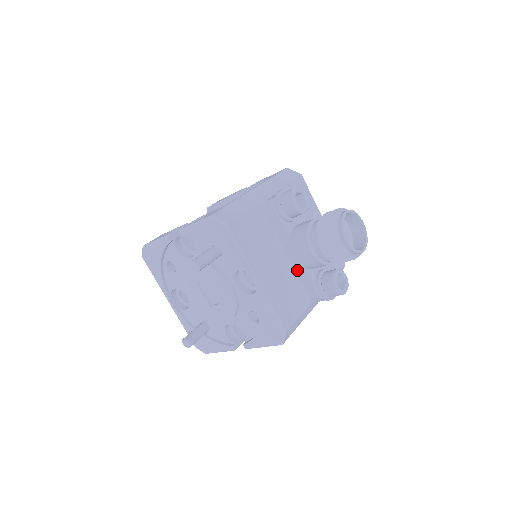
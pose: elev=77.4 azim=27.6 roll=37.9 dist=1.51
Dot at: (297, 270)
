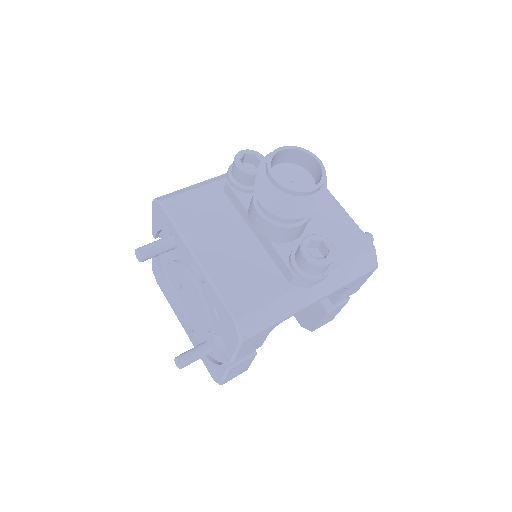
Dot at: (266, 248)
